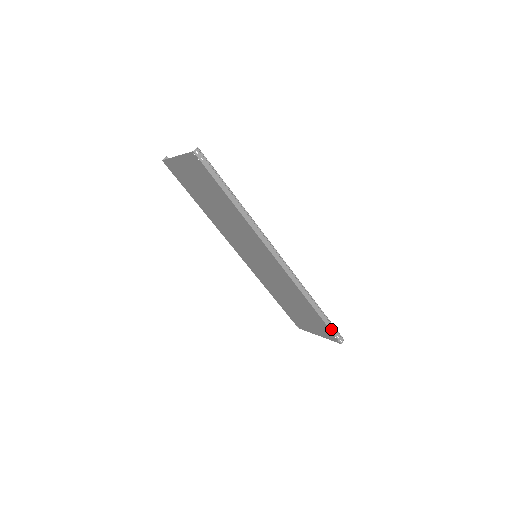
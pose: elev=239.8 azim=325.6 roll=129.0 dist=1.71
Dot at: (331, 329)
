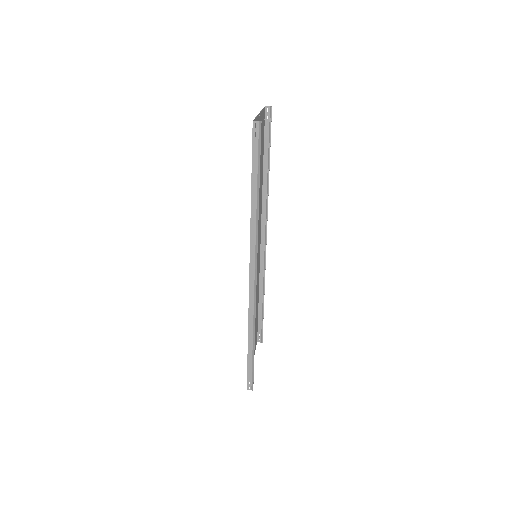
Dot at: (249, 371)
